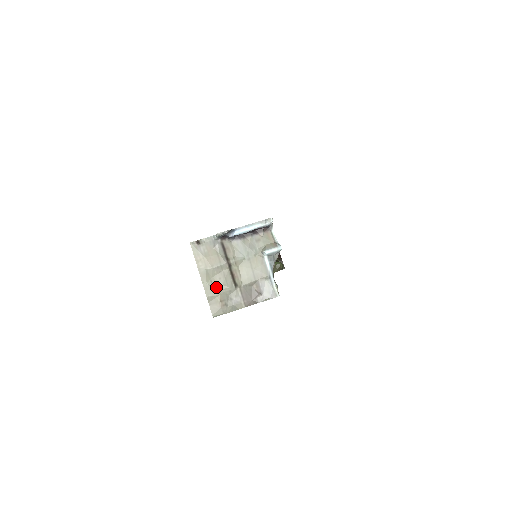
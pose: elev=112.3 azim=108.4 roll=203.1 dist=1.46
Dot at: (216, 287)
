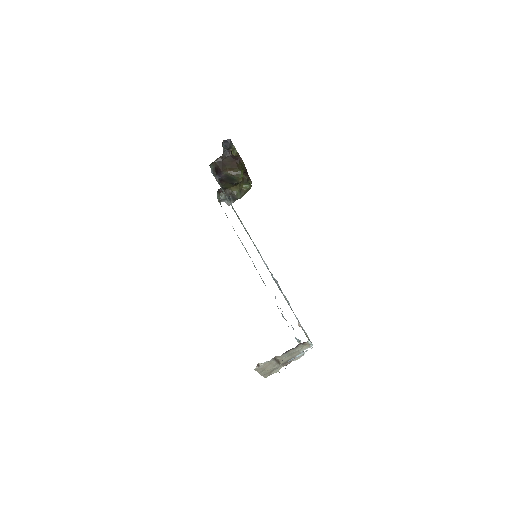
Dot at: (268, 371)
